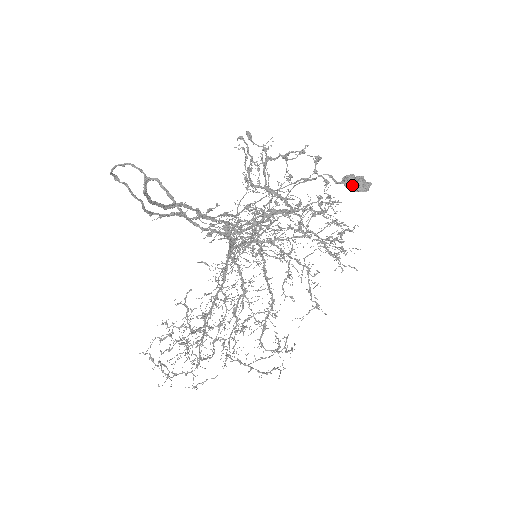
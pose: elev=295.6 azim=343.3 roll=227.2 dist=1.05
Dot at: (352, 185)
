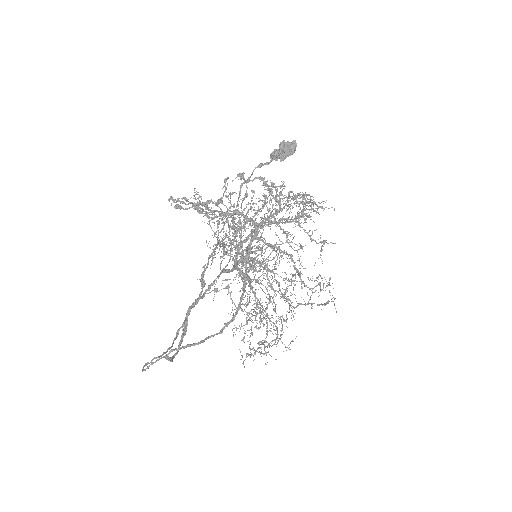
Dot at: (282, 158)
